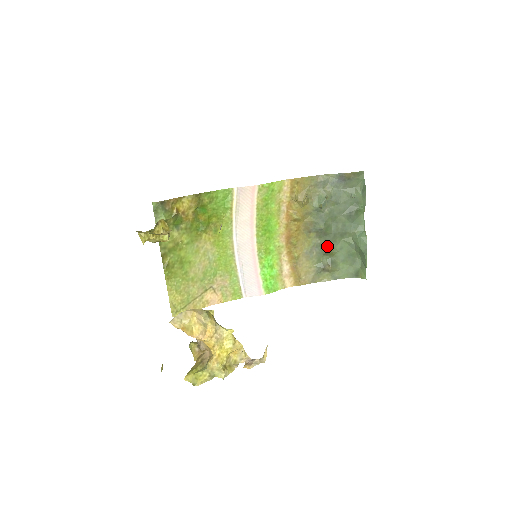
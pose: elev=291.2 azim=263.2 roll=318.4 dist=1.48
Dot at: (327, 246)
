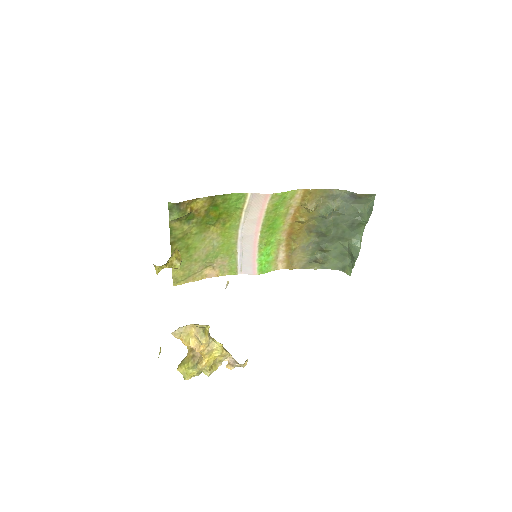
Dot at: (323, 244)
